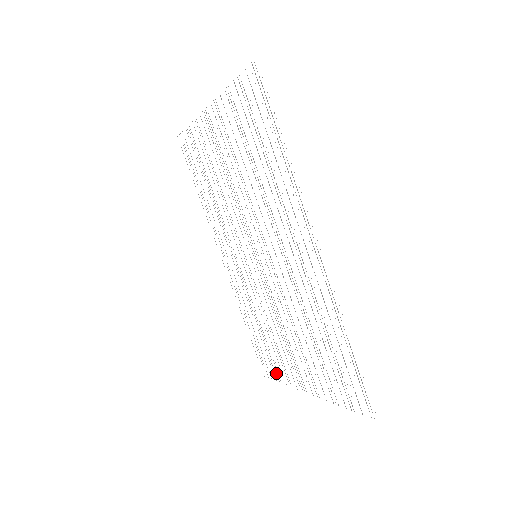
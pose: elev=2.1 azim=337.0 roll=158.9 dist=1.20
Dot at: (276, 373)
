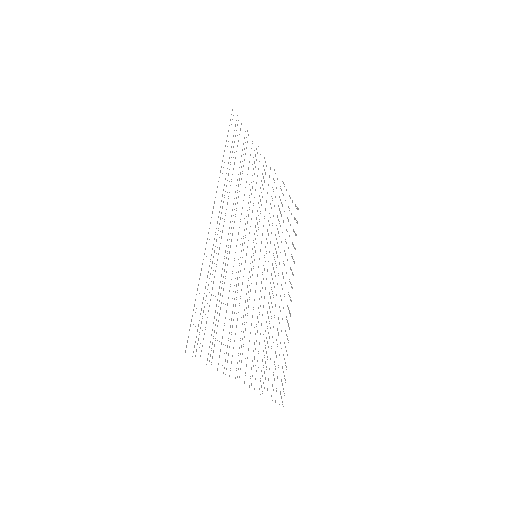
Dot at: occluded
